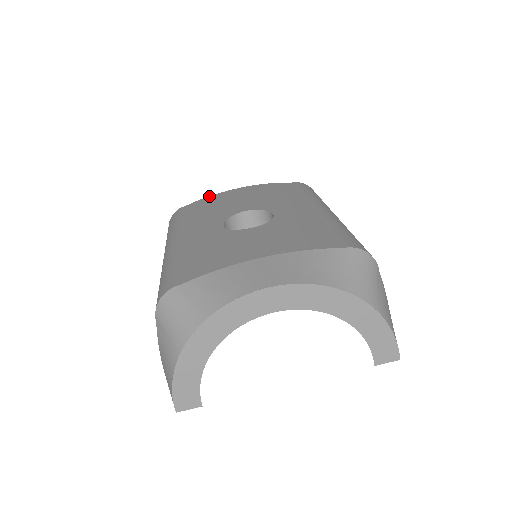
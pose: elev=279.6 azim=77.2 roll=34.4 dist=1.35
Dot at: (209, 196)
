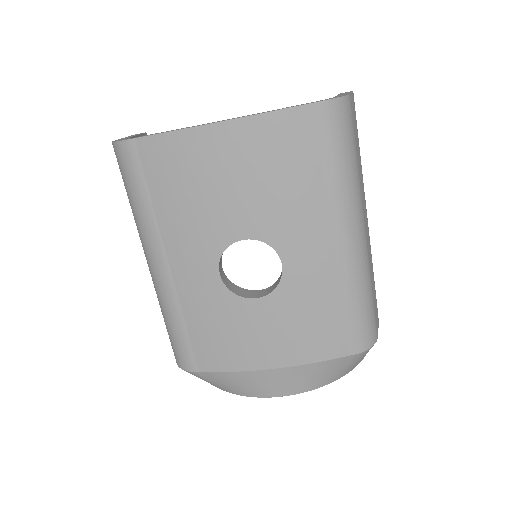
Dot at: (171, 133)
